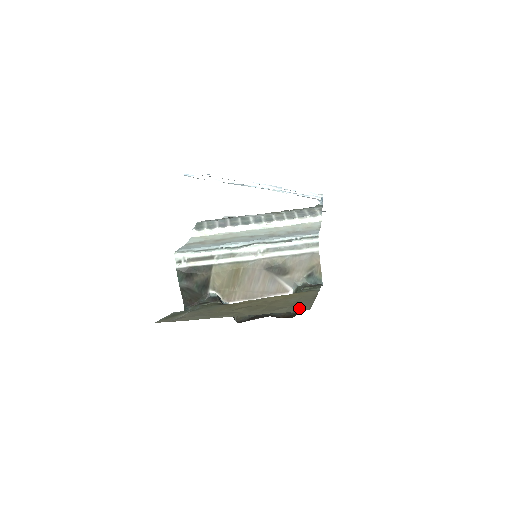
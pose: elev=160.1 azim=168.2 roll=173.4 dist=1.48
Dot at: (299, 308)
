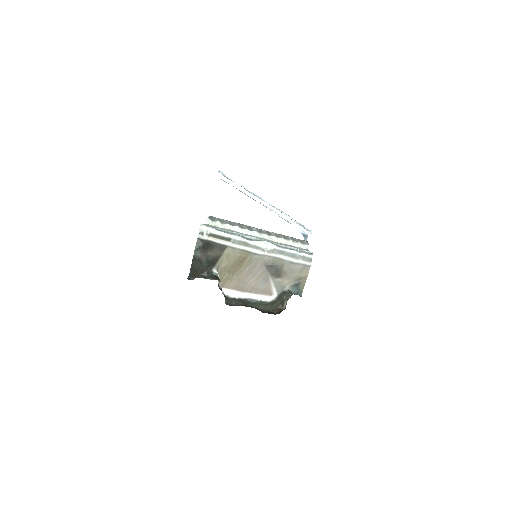
Dot at: occluded
